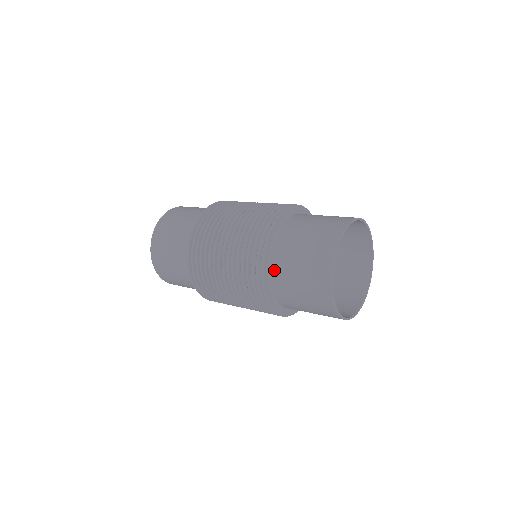
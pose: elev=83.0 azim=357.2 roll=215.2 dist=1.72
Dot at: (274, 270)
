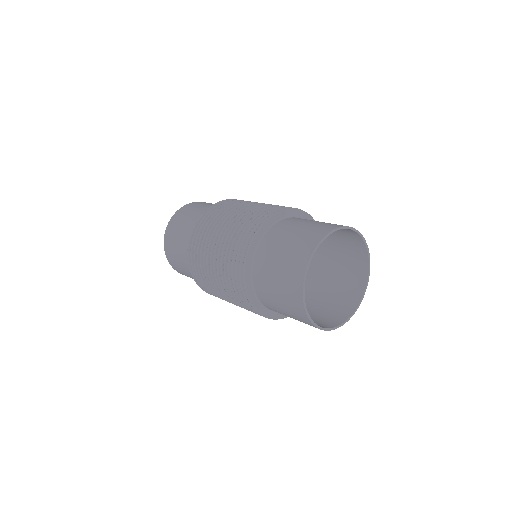
Dot at: (269, 308)
